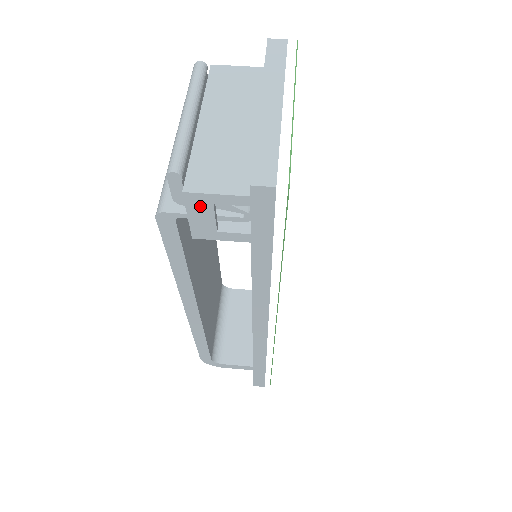
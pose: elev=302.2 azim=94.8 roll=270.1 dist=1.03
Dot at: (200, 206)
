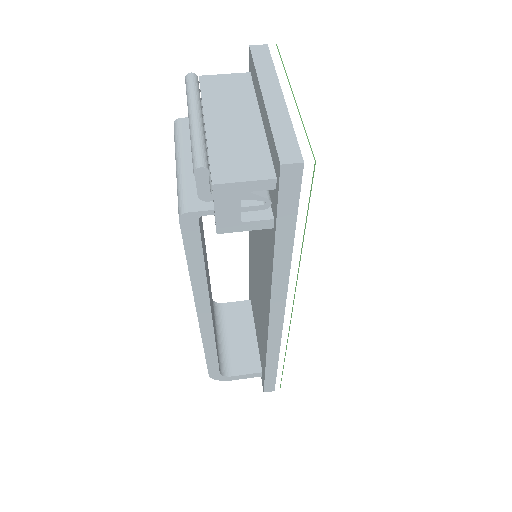
Dot at: (228, 197)
